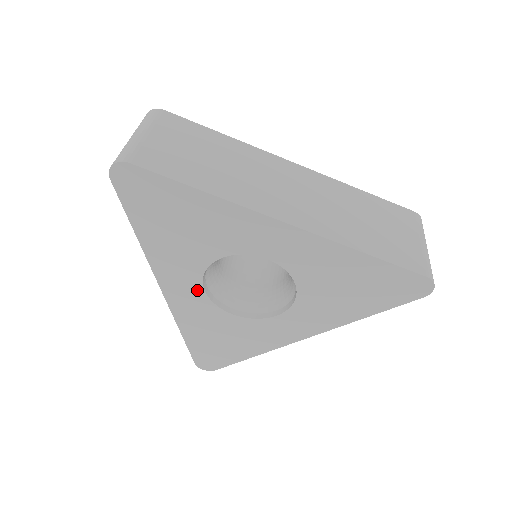
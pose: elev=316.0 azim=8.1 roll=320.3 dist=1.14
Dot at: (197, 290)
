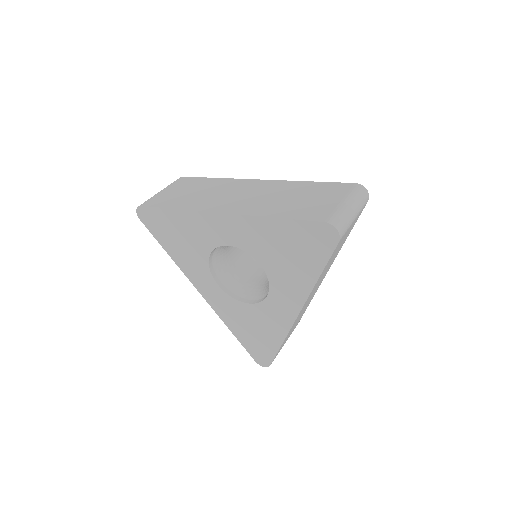
Dot at: (215, 287)
